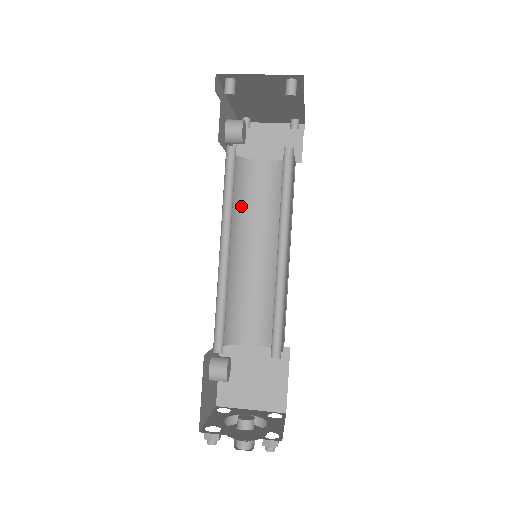
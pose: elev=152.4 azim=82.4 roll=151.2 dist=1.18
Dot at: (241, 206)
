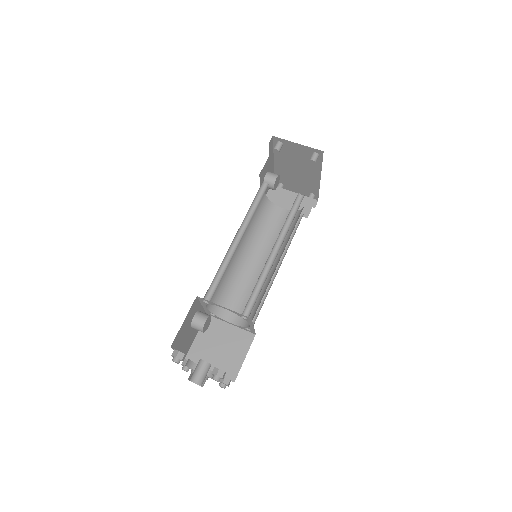
Dot at: (258, 228)
